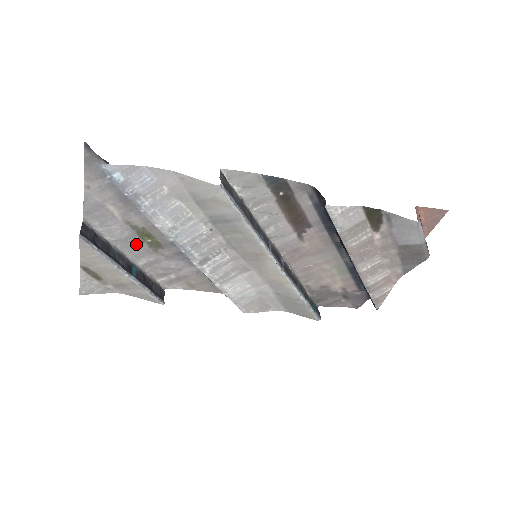
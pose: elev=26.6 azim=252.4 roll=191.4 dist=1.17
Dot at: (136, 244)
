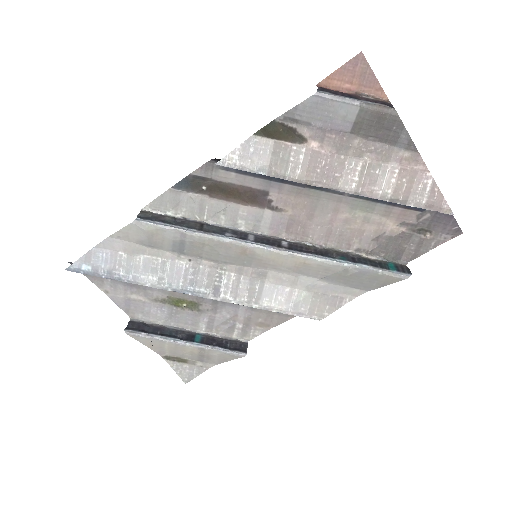
Dot at: (181, 314)
